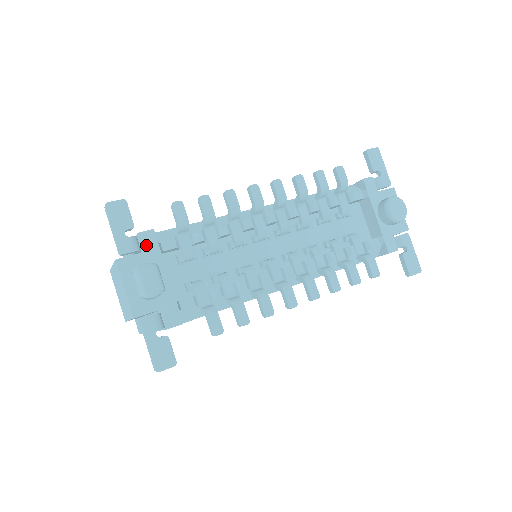
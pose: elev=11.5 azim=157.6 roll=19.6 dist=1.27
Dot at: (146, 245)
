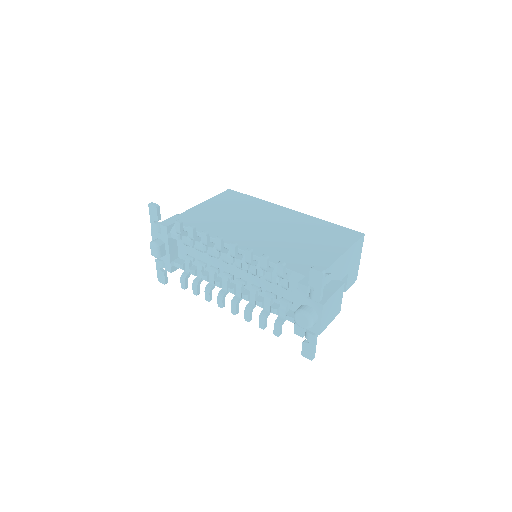
Dot at: (163, 232)
